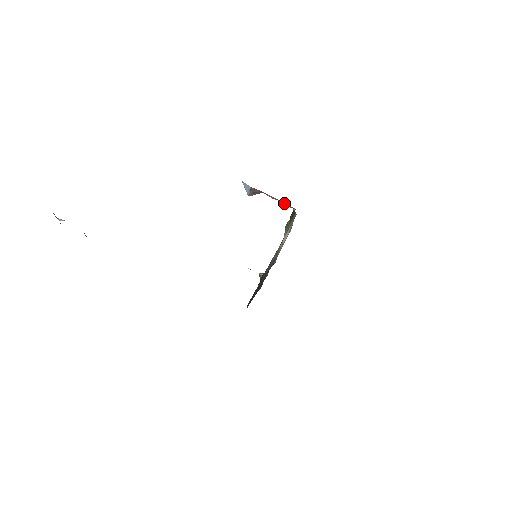
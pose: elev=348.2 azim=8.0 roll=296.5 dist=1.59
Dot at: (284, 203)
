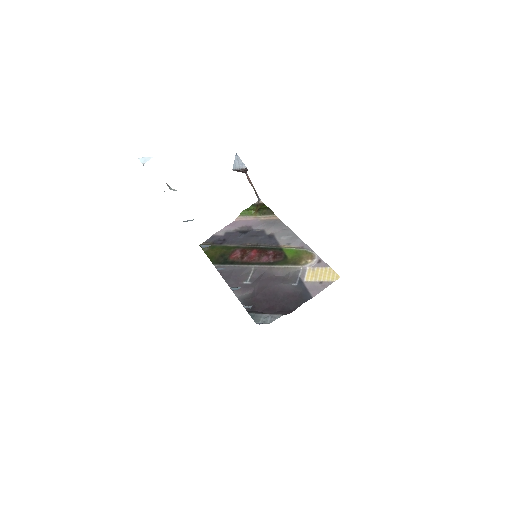
Dot at: (255, 191)
